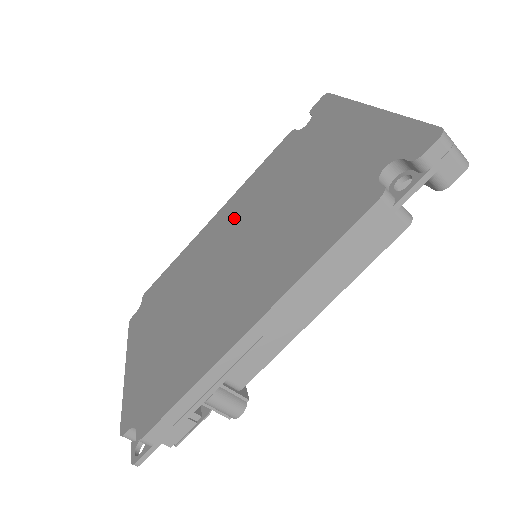
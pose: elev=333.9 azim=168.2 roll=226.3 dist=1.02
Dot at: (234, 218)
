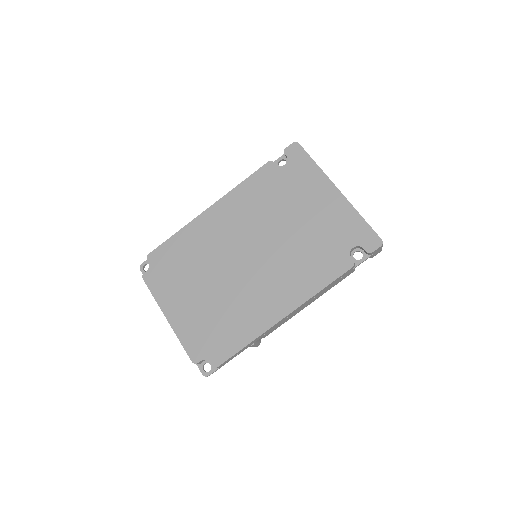
Dot at: (235, 224)
